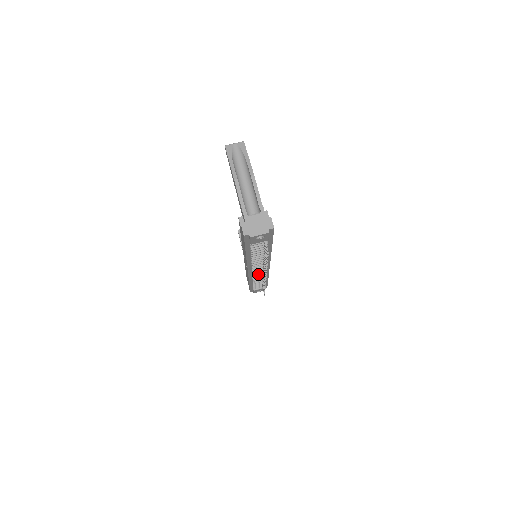
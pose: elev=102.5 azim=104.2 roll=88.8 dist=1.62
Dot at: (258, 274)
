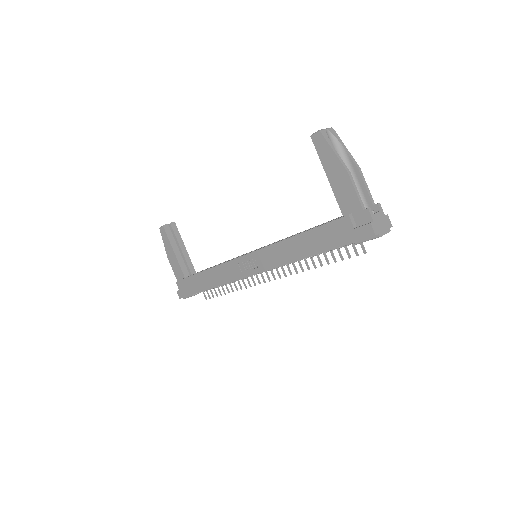
Dot at: occluded
